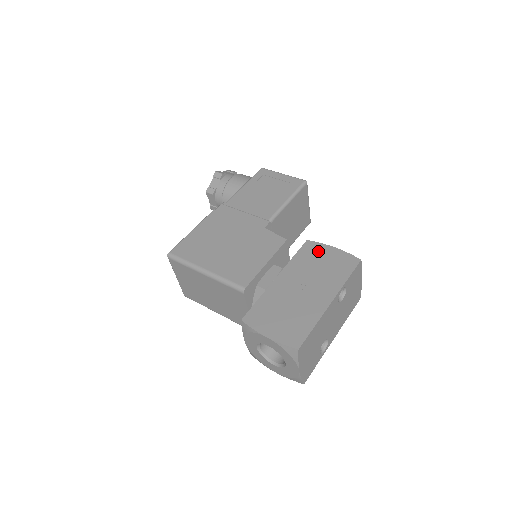
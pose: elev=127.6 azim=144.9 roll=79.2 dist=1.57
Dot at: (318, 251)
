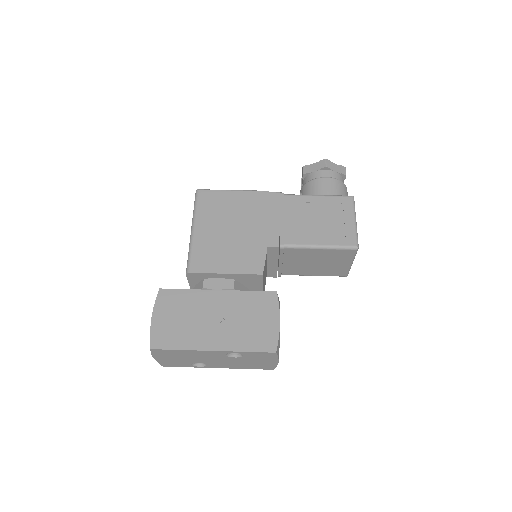
Dot at: (267, 309)
